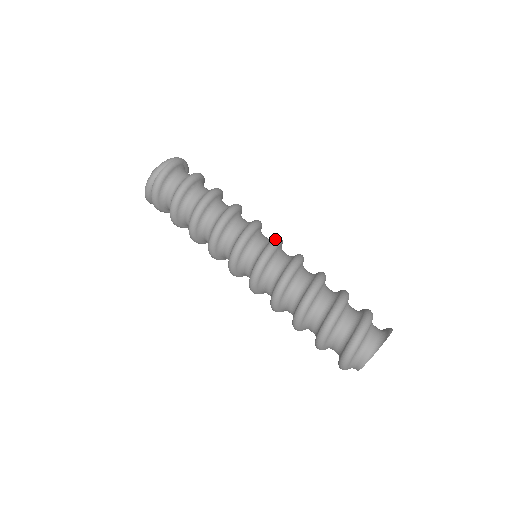
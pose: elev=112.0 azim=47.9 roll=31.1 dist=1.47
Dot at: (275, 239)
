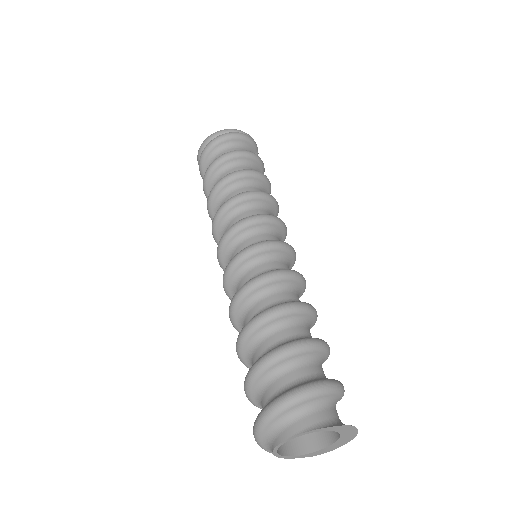
Dot at: occluded
